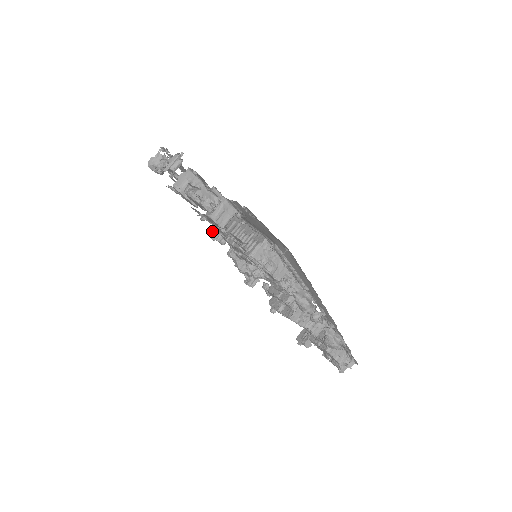
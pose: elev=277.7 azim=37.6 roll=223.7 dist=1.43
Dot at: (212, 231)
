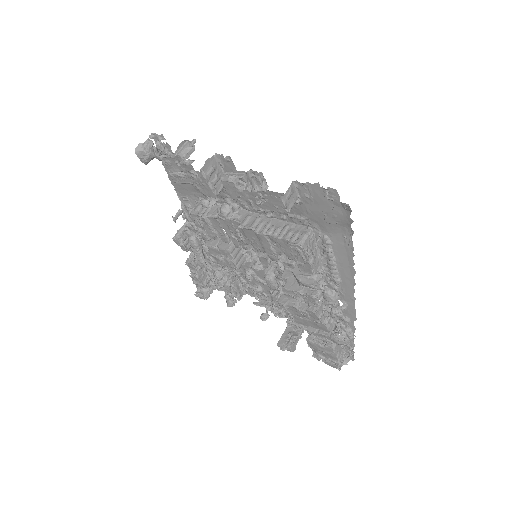
Dot at: (179, 235)
